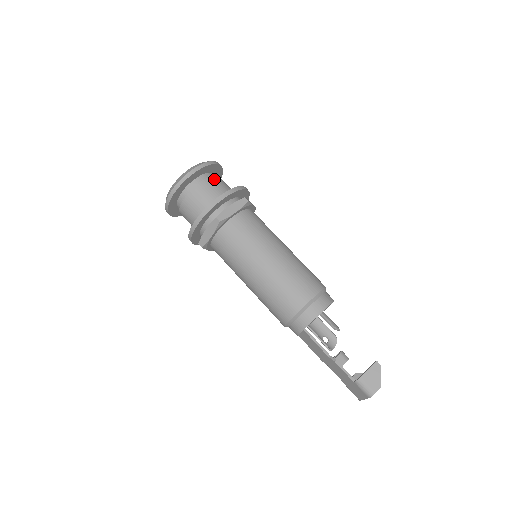
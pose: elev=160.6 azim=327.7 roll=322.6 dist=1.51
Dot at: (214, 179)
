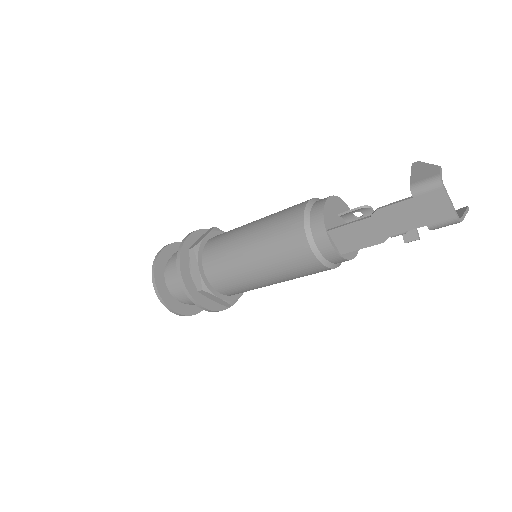
Dot at: occluded
